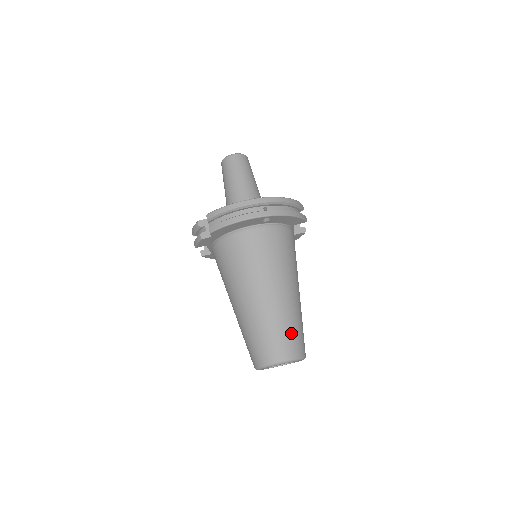
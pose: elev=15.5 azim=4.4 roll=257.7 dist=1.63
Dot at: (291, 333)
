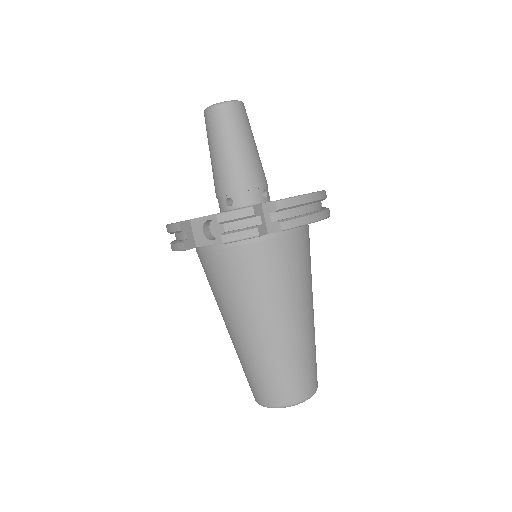
Dot at: occluded
